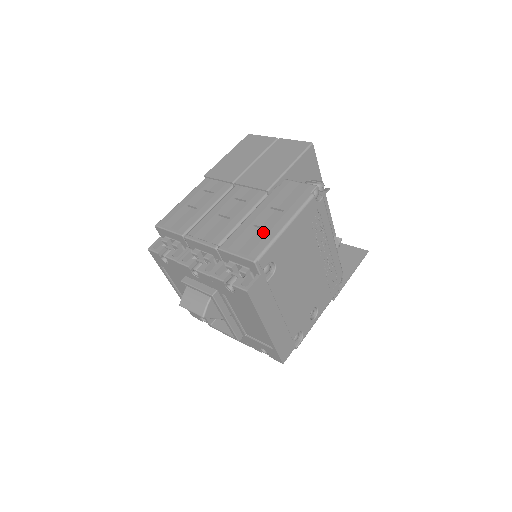
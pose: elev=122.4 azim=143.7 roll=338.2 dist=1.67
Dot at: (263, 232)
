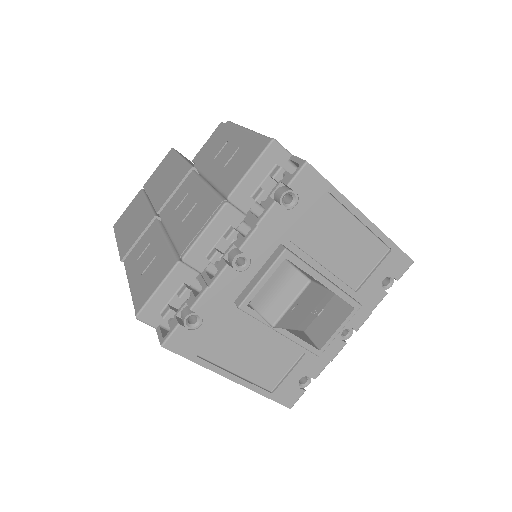
Dot at: (240, 150)
